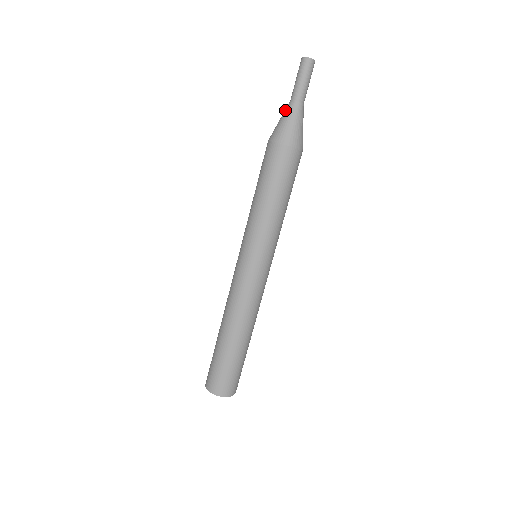
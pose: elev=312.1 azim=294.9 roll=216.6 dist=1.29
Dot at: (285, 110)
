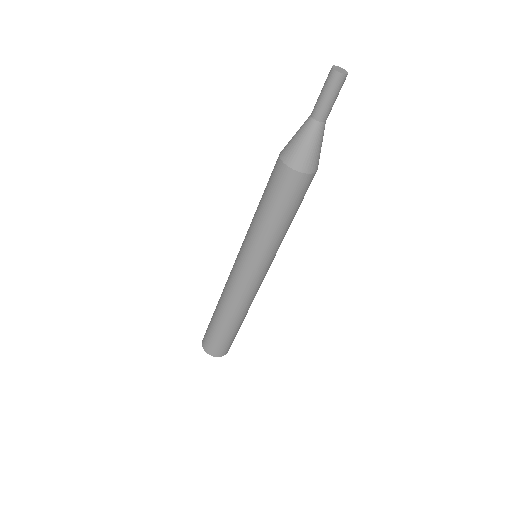
Dot at: occluded
